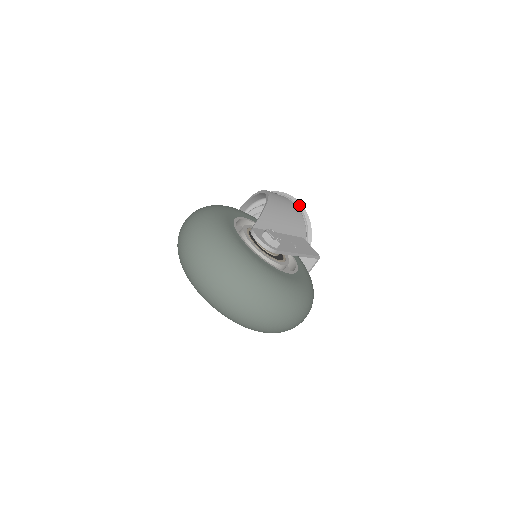
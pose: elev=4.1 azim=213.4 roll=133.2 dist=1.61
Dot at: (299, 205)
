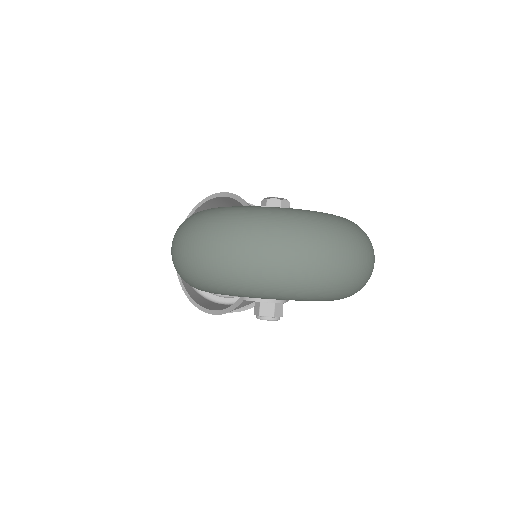
Dot at: occluded
